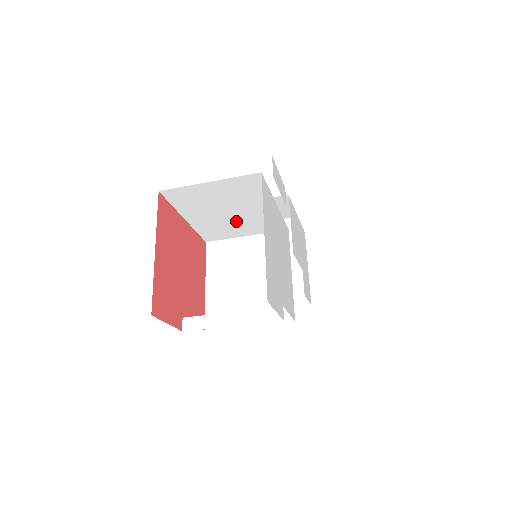
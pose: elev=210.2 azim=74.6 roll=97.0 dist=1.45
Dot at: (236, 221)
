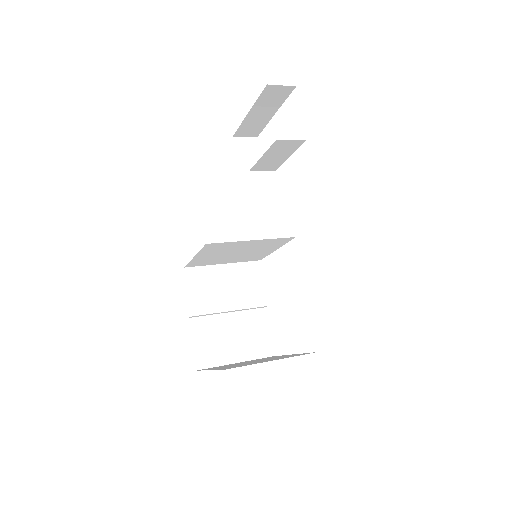
Dot at: occluded
